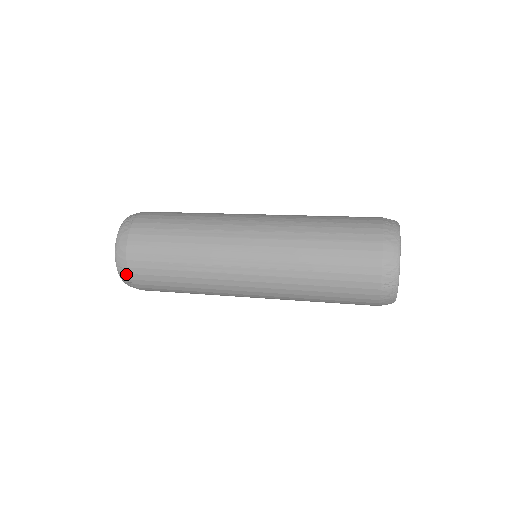
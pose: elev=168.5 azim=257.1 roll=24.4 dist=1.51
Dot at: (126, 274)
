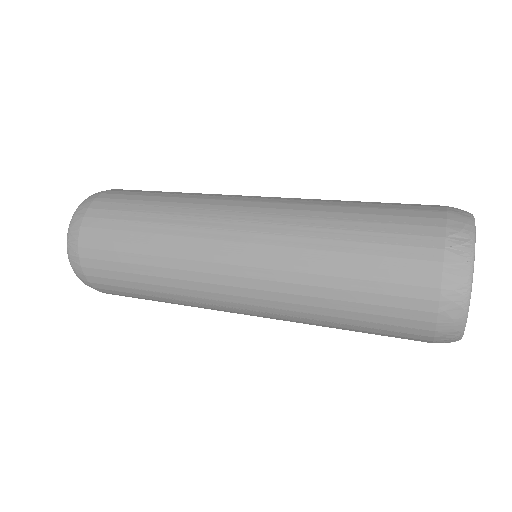
Dot at: (75, 238)
